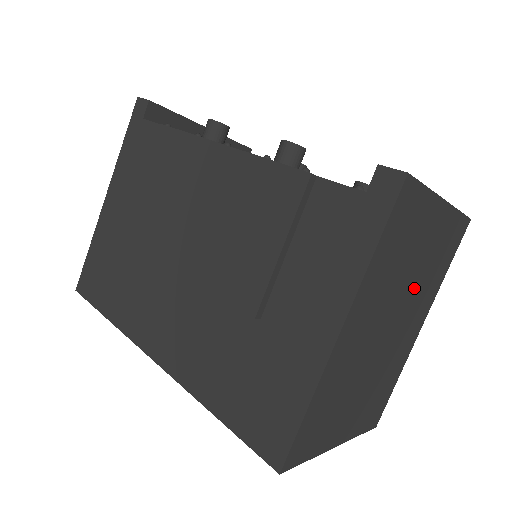
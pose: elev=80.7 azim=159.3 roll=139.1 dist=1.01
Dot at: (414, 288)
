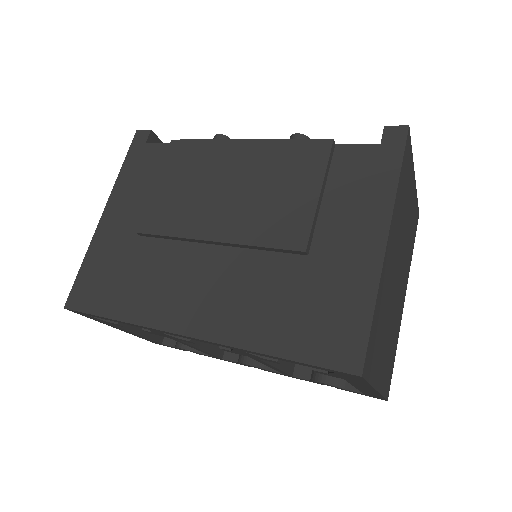
Dot at: (405, 247)
